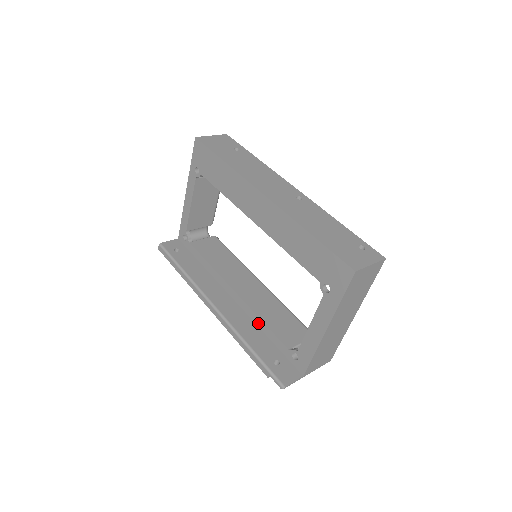
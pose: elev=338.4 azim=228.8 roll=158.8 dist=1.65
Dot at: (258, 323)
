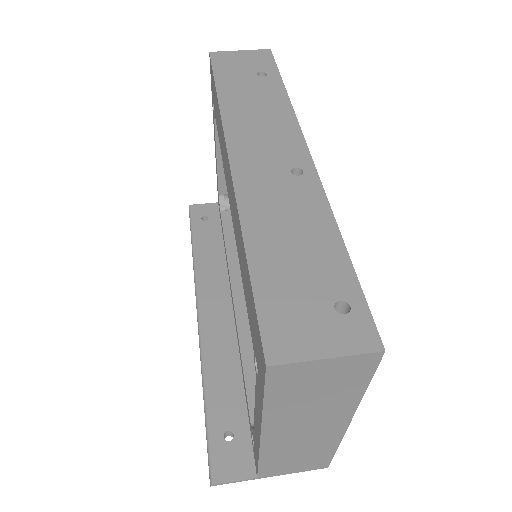
Dot at: (240, 359)
